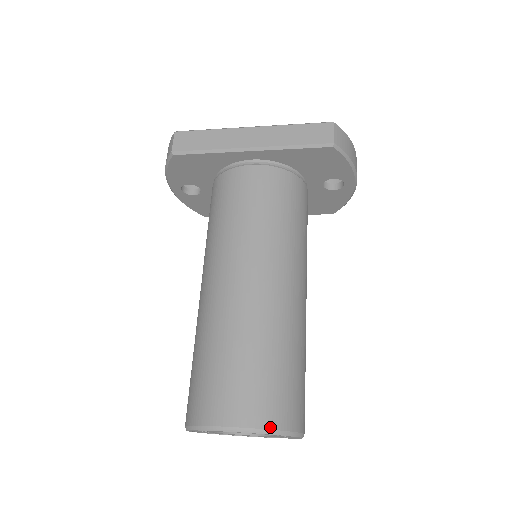
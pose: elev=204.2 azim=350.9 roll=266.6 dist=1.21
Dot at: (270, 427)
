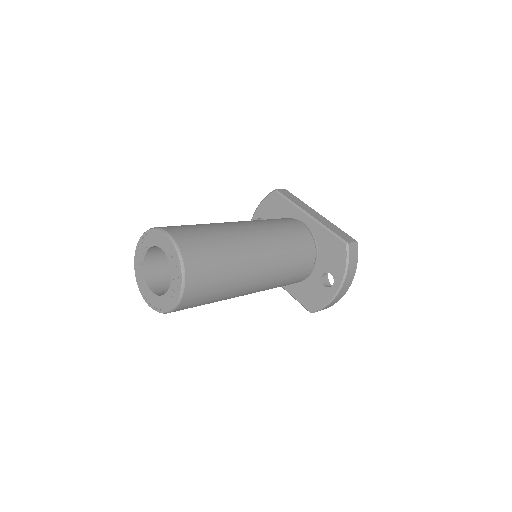
Dot at: (183, 254)
